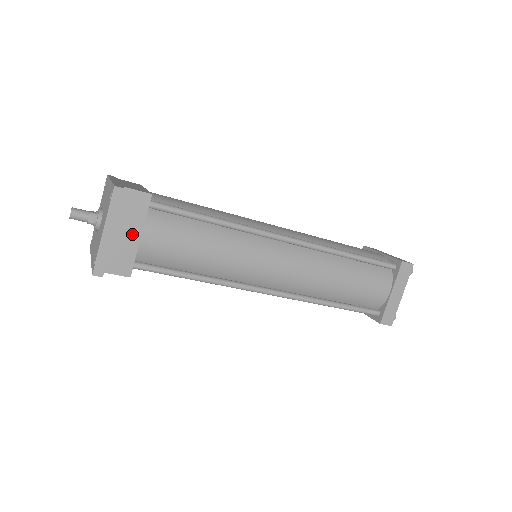
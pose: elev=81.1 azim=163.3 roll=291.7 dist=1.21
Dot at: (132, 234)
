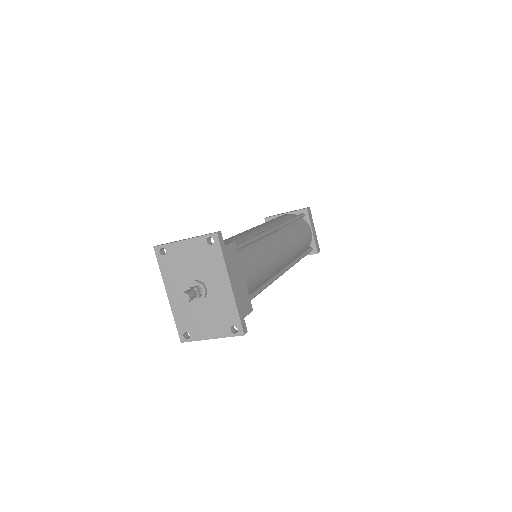
Dot at: occluded
